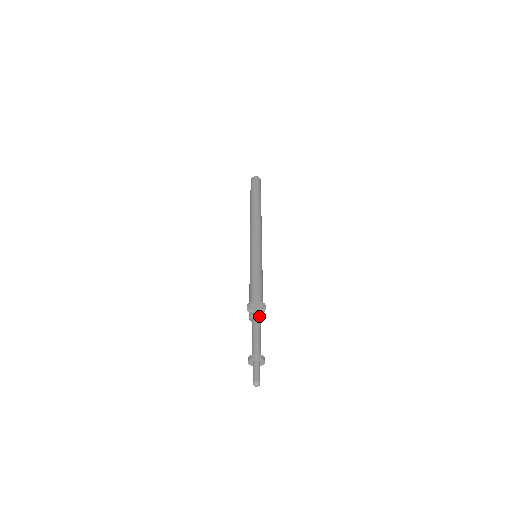
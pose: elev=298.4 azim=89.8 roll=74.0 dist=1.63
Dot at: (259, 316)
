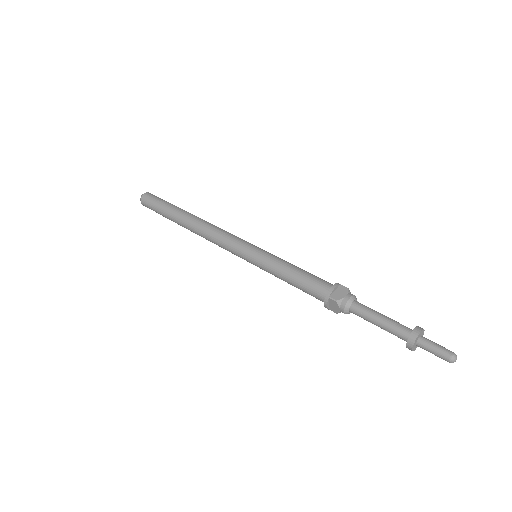
Dot at: (354, 298)
